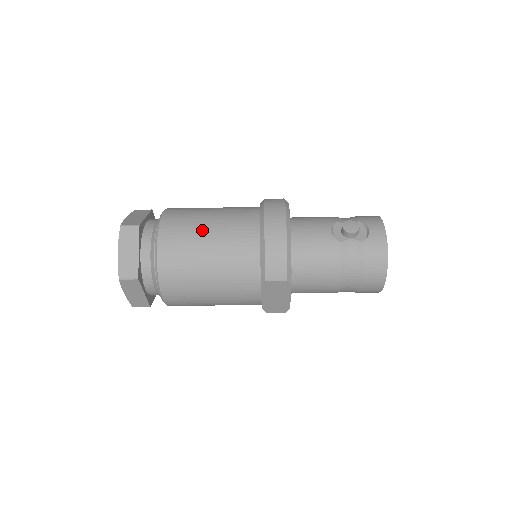
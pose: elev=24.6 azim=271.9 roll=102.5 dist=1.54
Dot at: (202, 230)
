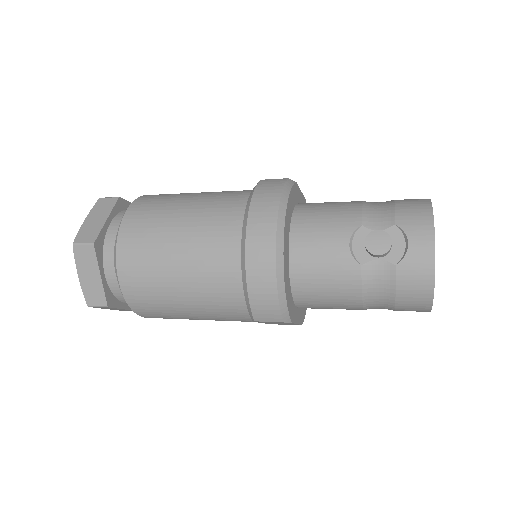
Dot at: (168, 252)
